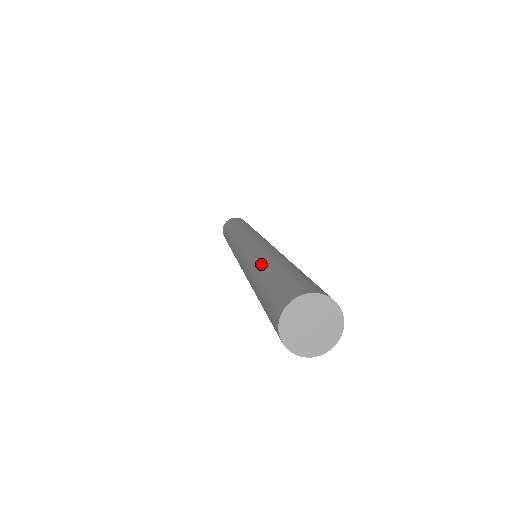
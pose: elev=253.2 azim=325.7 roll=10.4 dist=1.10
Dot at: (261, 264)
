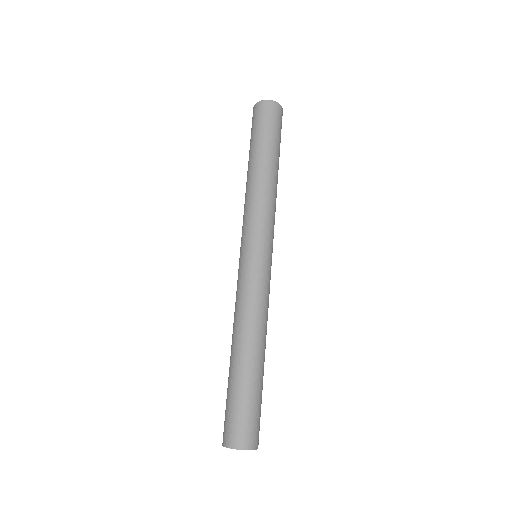
Dot at: (233, 349)
